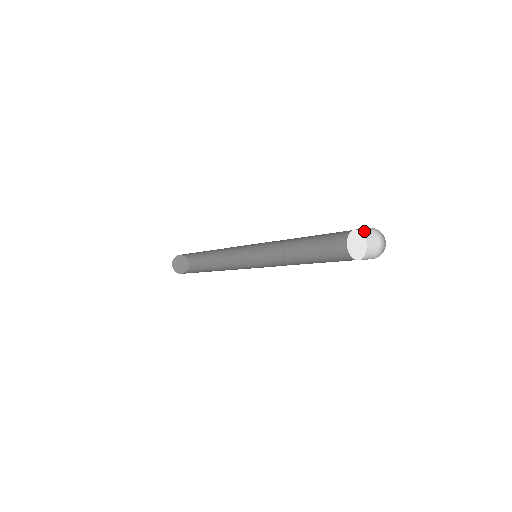
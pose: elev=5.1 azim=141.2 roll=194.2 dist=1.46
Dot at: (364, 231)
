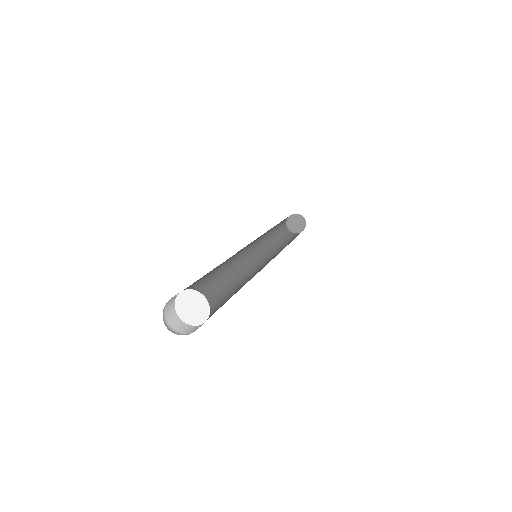
Dot at: (200, 296)
